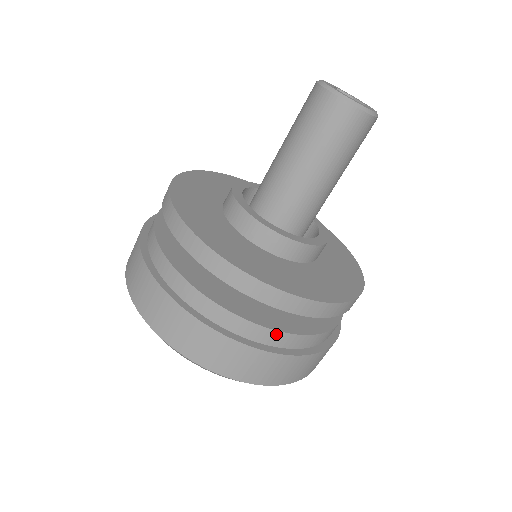
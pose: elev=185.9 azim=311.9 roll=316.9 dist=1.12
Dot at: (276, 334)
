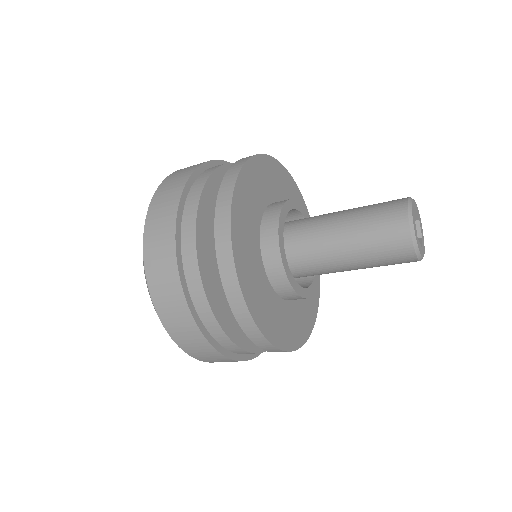
Dot at: (246, 352)
